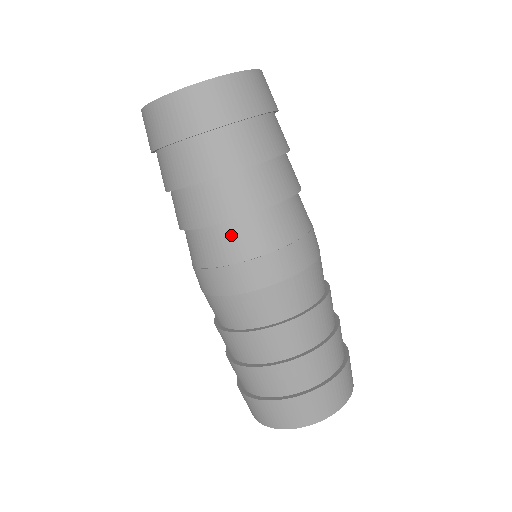
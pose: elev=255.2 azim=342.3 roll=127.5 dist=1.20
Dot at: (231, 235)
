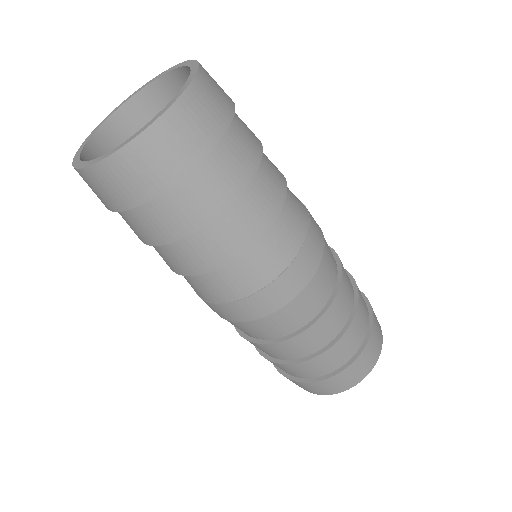
Dot at: (192, 281)
